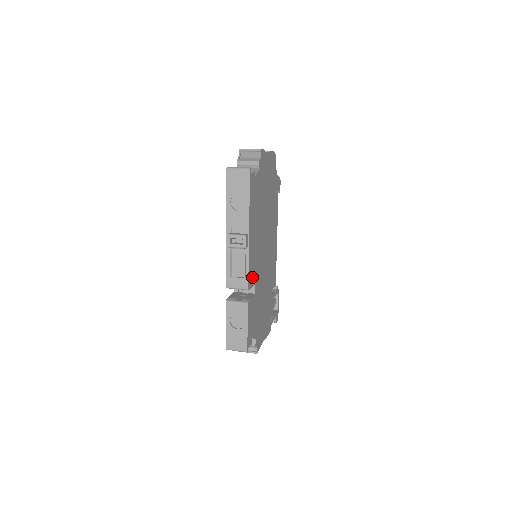
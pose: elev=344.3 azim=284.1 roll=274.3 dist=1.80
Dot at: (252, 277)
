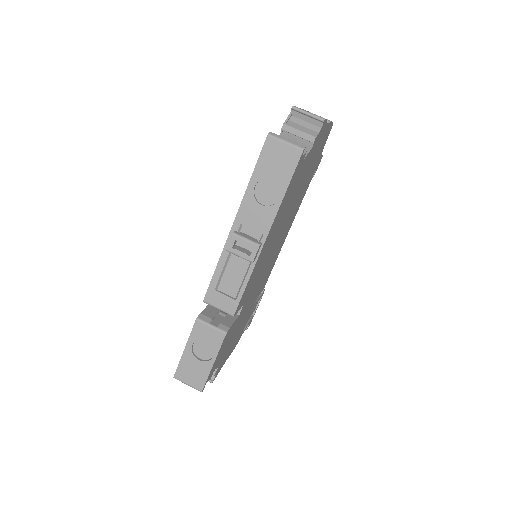
Dot at: (244, 297)
